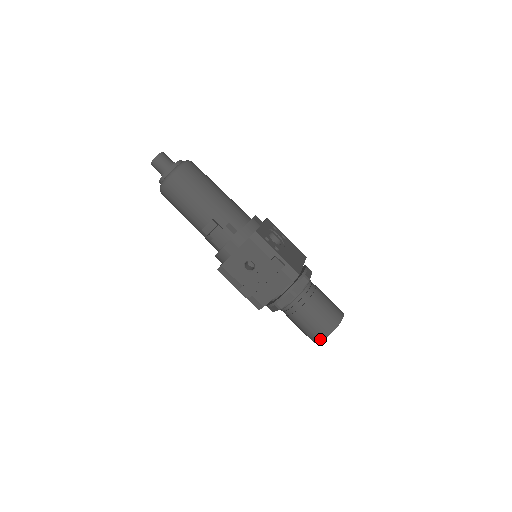
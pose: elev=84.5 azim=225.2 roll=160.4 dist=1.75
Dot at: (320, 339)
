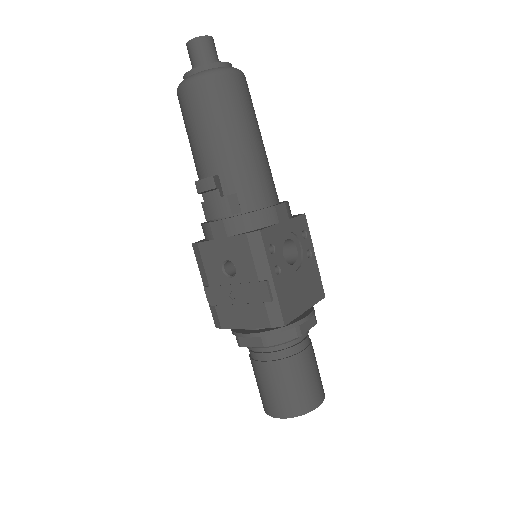
Dot at: (269, 413)
